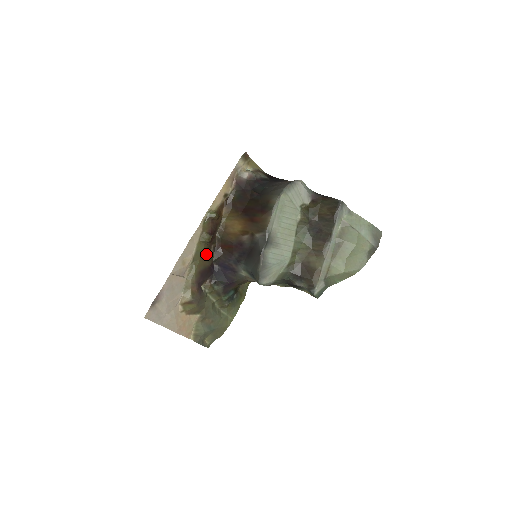
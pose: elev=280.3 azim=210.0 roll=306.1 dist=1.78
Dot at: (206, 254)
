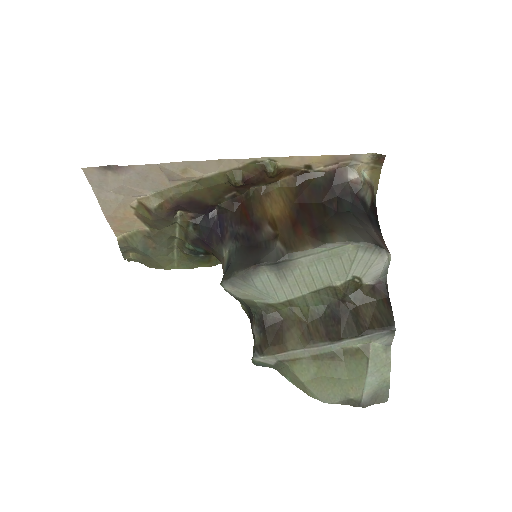
Dot at: (219, 191)
